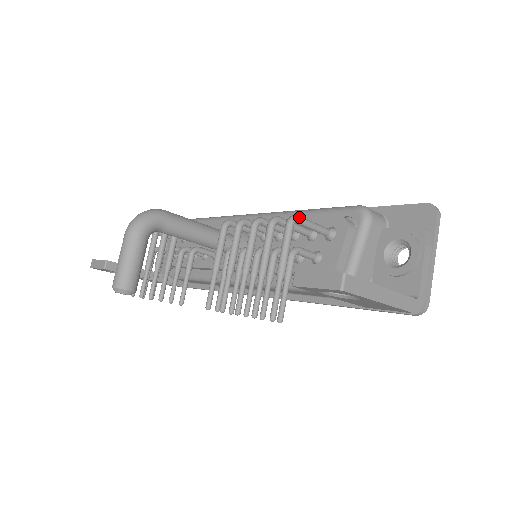
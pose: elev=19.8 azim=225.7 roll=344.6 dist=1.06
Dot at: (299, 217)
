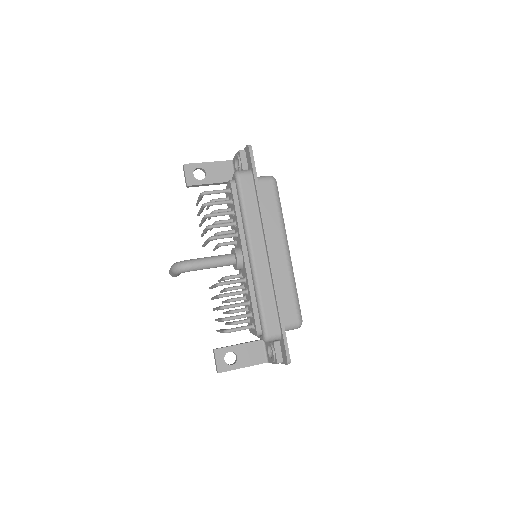
Dot at: occluded
